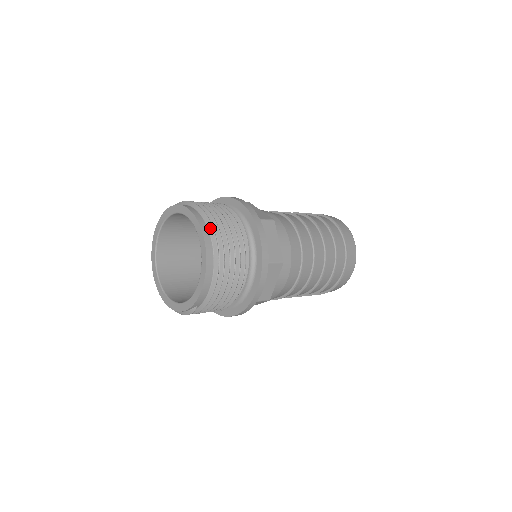
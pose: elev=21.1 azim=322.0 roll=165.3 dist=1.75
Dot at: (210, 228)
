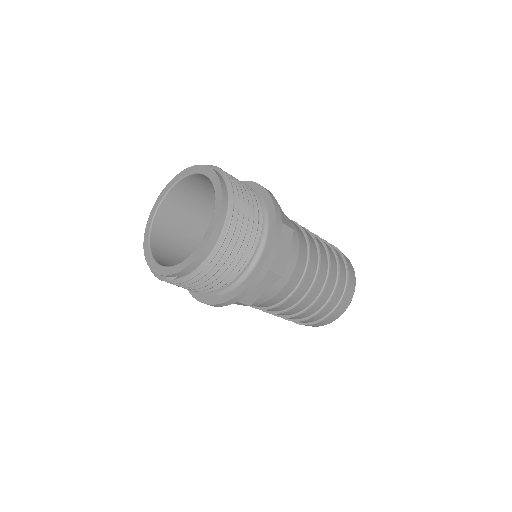
Dot at: (230, 206)
